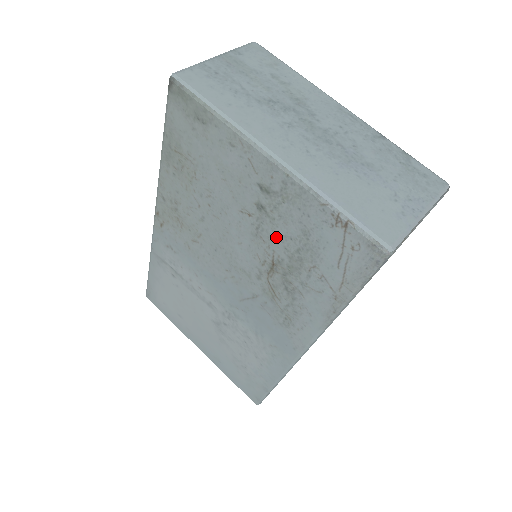
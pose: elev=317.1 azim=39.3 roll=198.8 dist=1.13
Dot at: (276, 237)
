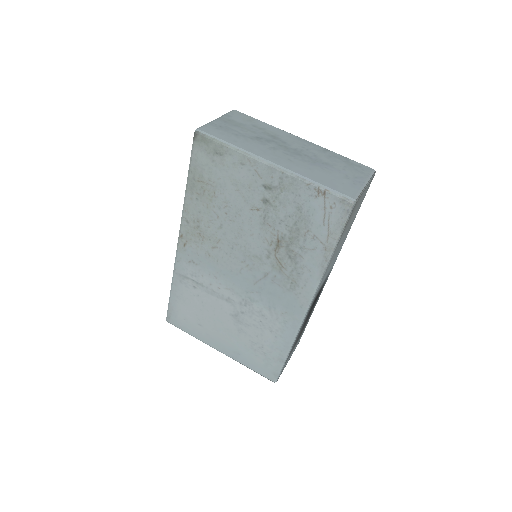
Dot at: (279, 219)
